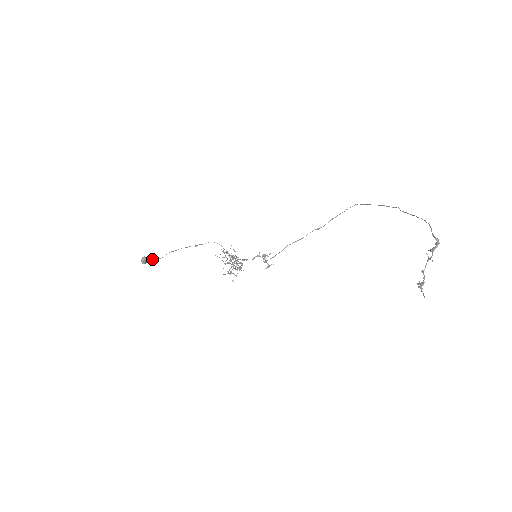
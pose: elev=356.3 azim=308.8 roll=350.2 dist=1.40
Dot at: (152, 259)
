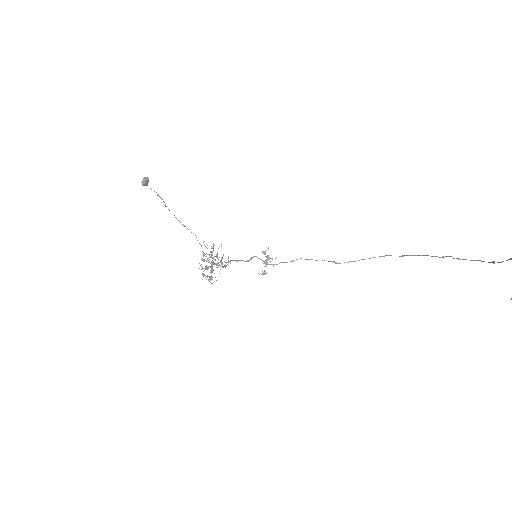
Dot at: (151, 189)
